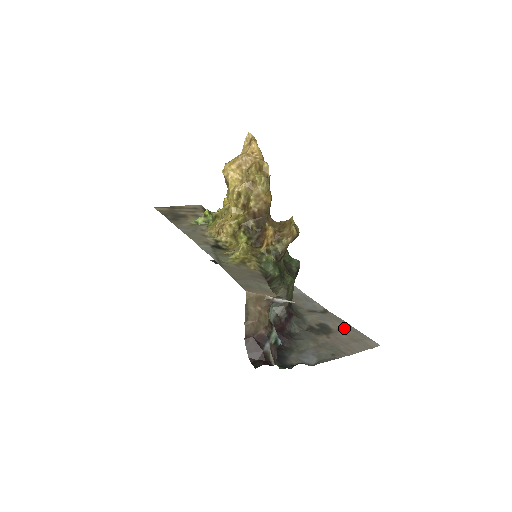
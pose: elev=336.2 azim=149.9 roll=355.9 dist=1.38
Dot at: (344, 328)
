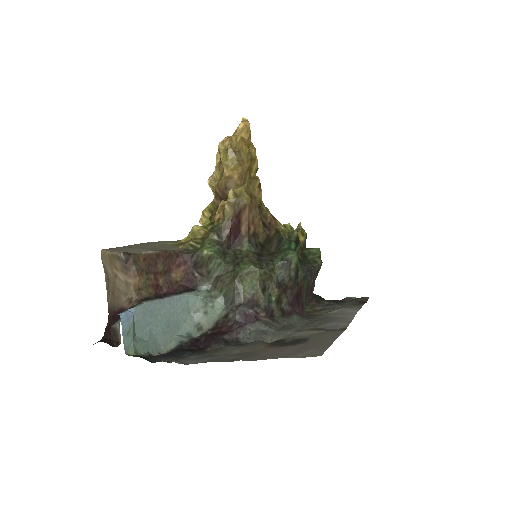
Dot at: (317, 340)
